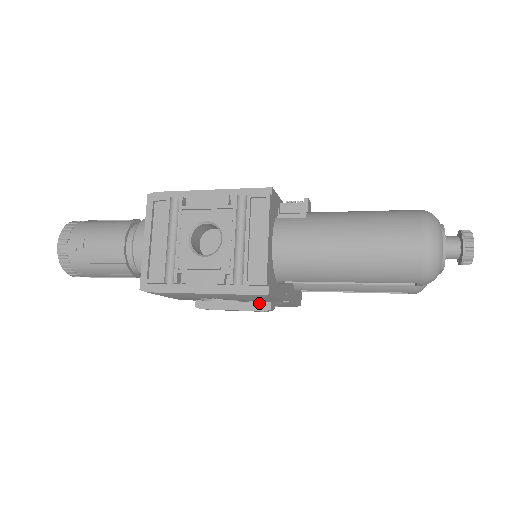
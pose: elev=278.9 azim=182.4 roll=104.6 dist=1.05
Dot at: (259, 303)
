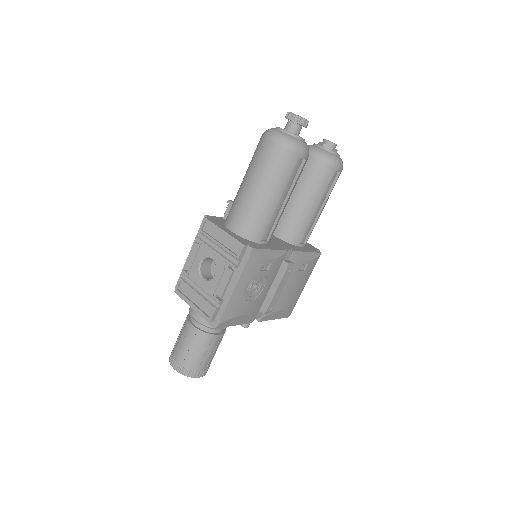
Dot at: (281, 269)
